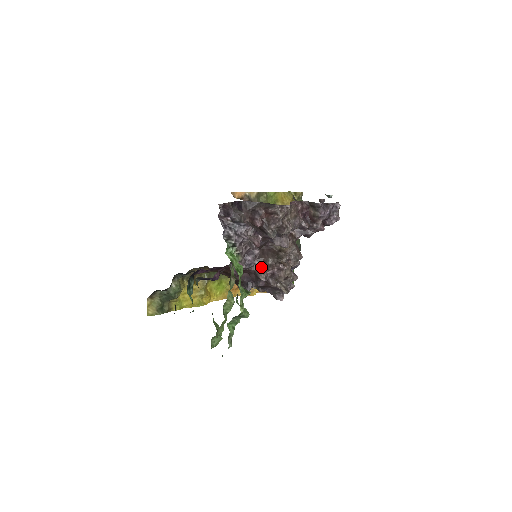
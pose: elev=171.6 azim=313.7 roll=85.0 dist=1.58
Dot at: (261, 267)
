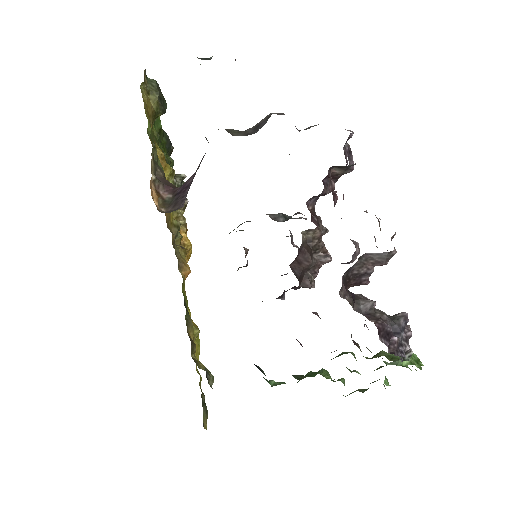
Dot at: (305, 277)
